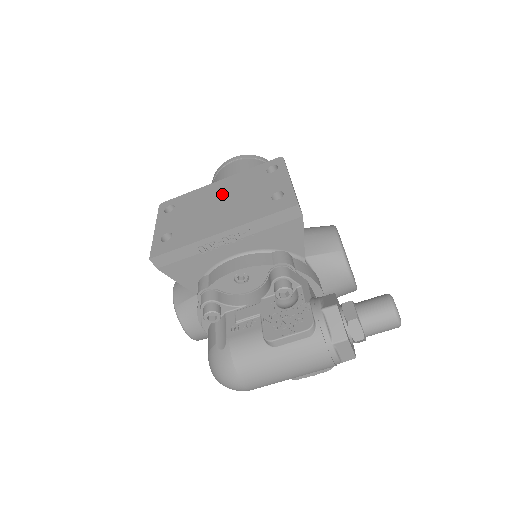
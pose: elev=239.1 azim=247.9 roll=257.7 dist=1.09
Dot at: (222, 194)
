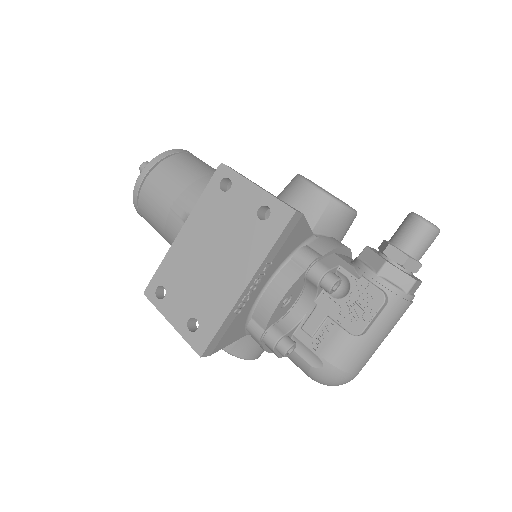
Dot at: (201, 244)
